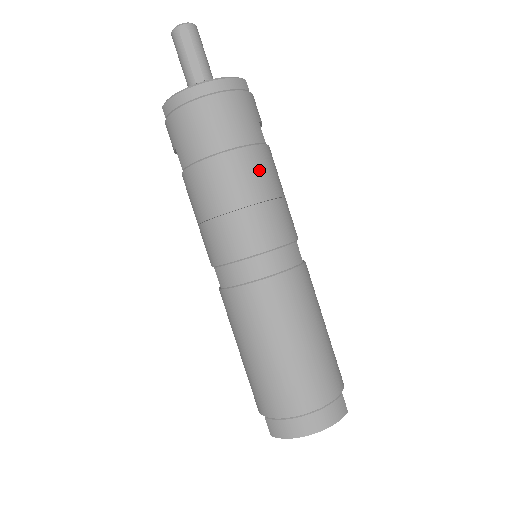
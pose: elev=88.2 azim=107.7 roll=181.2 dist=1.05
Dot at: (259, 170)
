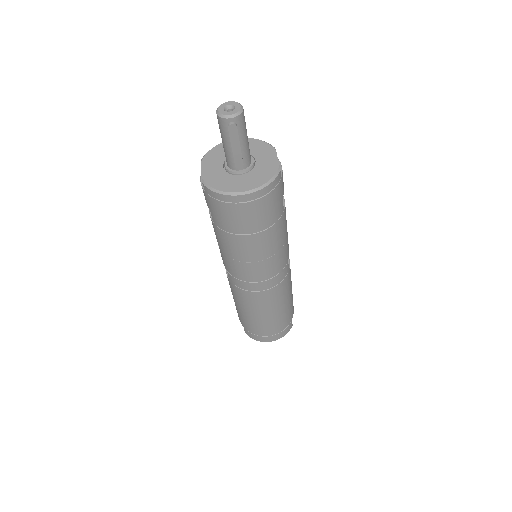
Dot at: (275, 238)
